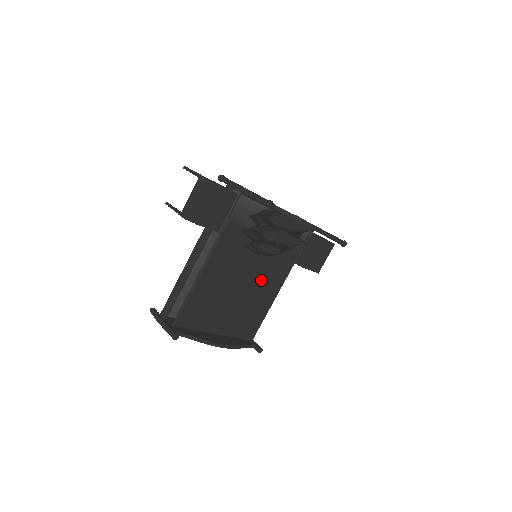
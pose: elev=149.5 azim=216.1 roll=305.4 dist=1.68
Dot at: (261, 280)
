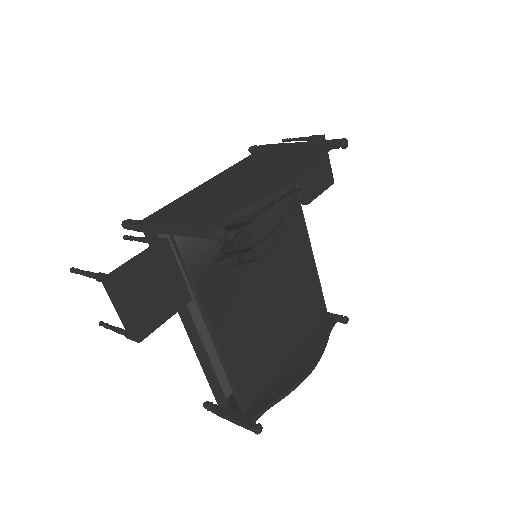
Dot at: (284, 267)
